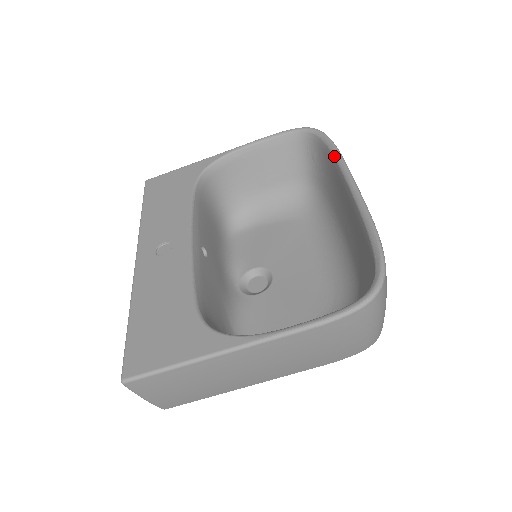
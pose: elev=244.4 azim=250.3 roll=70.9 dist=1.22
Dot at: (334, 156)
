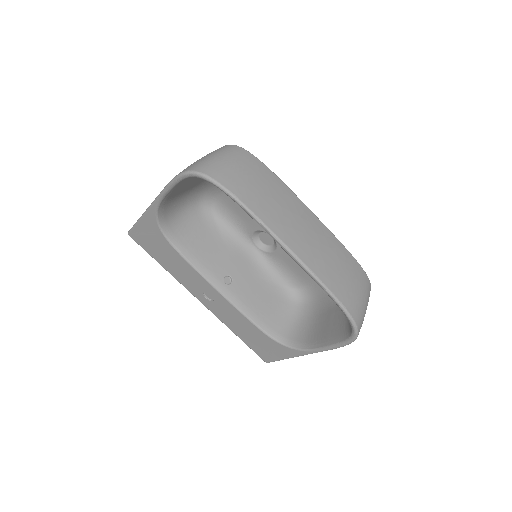
Dot at: occluded
